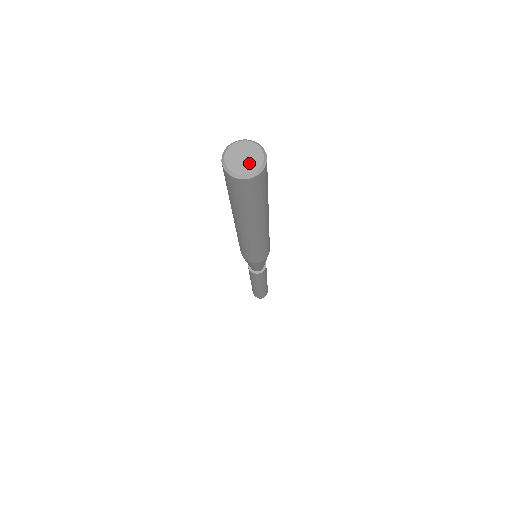
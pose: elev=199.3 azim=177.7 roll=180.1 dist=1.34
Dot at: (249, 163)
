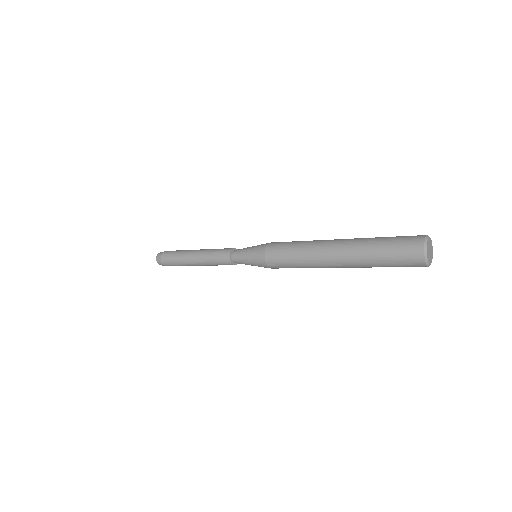
Dot at: (431, 254)
